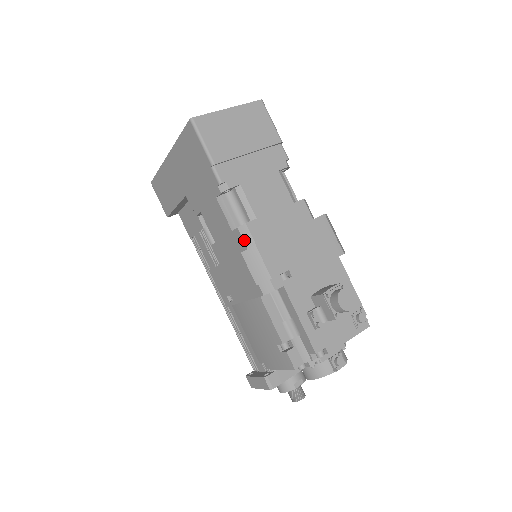
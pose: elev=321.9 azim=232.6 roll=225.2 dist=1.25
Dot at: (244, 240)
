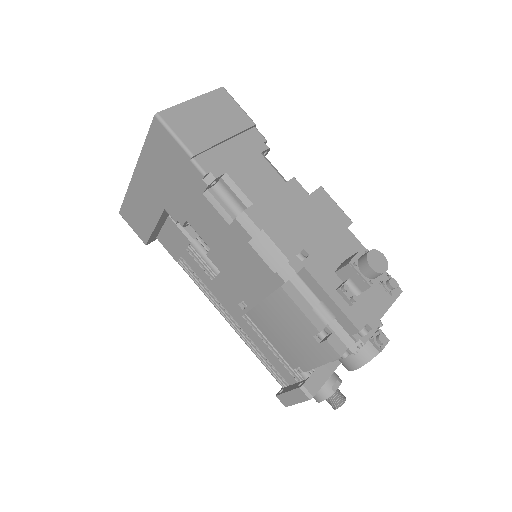
Dot at: (246, 230)
